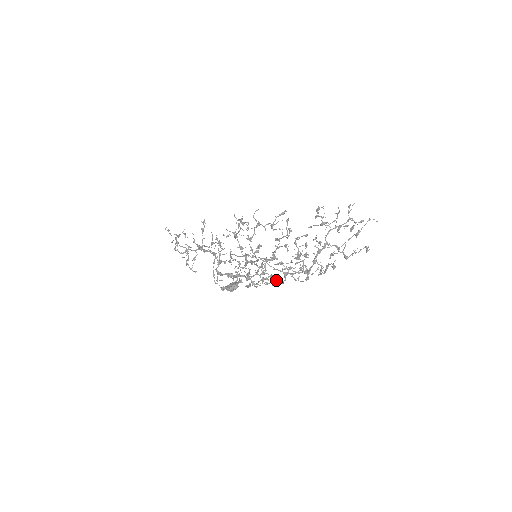
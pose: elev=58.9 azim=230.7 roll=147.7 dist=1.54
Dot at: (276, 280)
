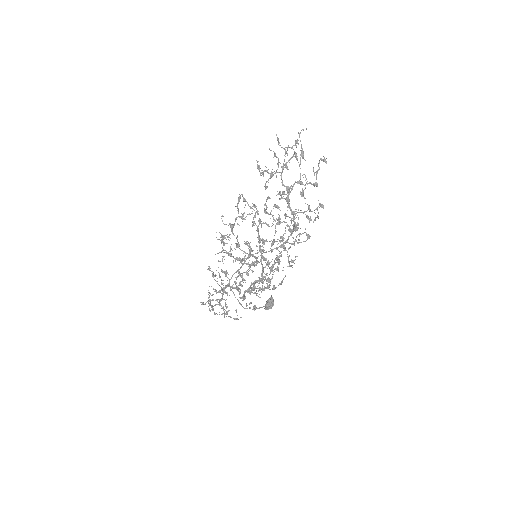
Dot at: (277, 258)
